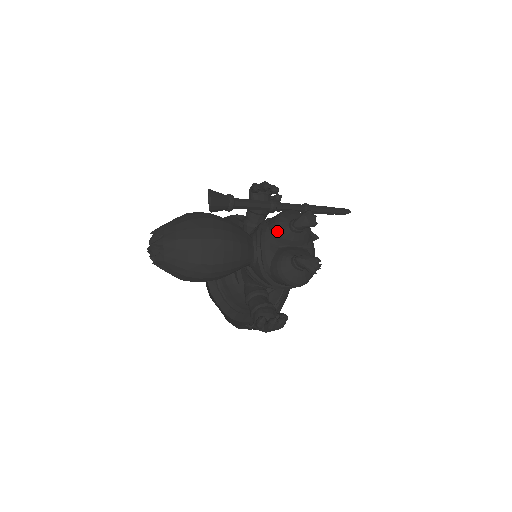
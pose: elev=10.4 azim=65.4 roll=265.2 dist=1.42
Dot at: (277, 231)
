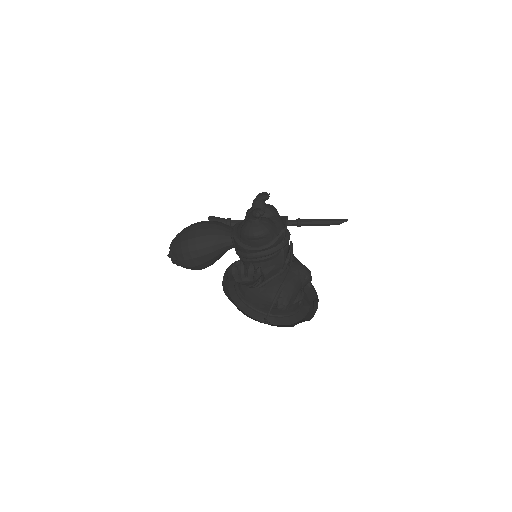
Dot at: (246, 215)
